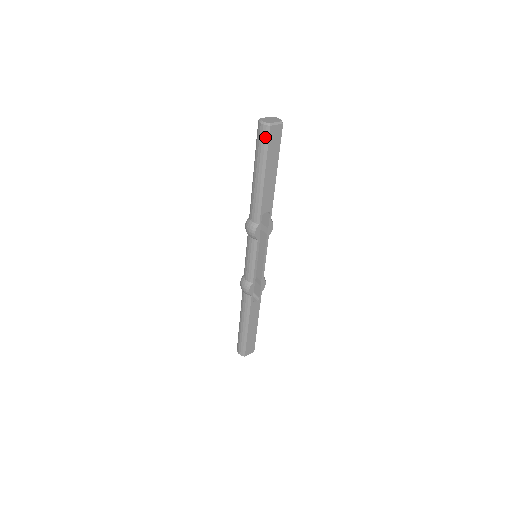
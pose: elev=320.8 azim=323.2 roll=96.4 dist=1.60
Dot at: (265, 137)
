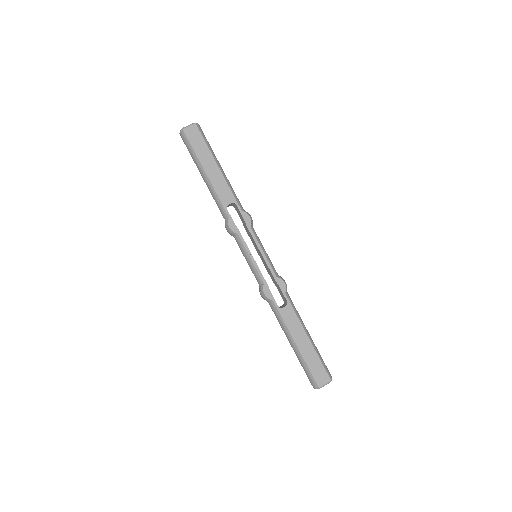
Dot at: (185, 140)
